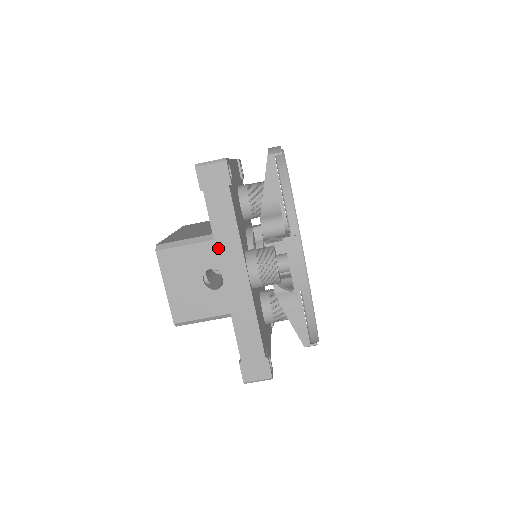
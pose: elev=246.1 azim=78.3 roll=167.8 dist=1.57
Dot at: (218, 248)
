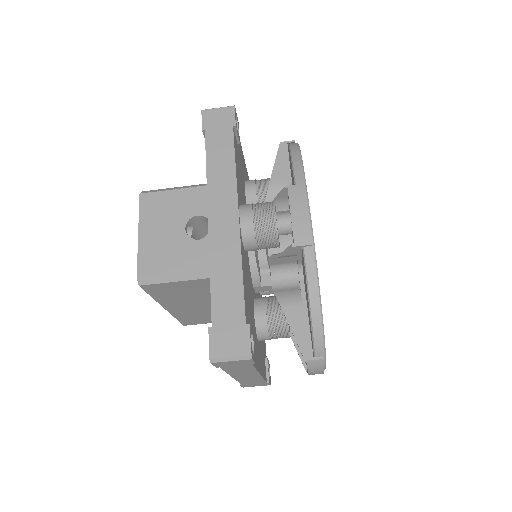
Dot at: (209, 185)
